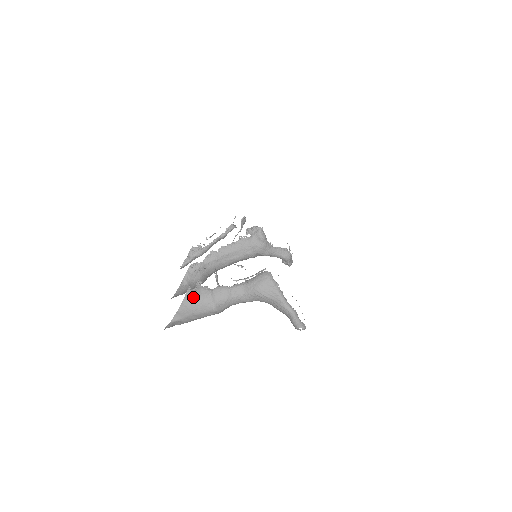
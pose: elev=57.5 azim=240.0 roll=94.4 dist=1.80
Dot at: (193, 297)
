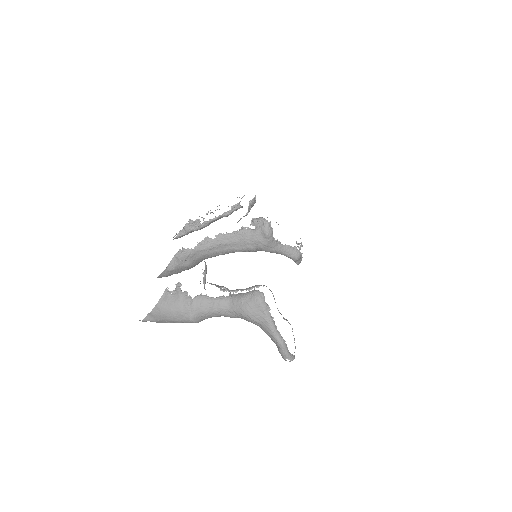
Dot at: (169, 302)
